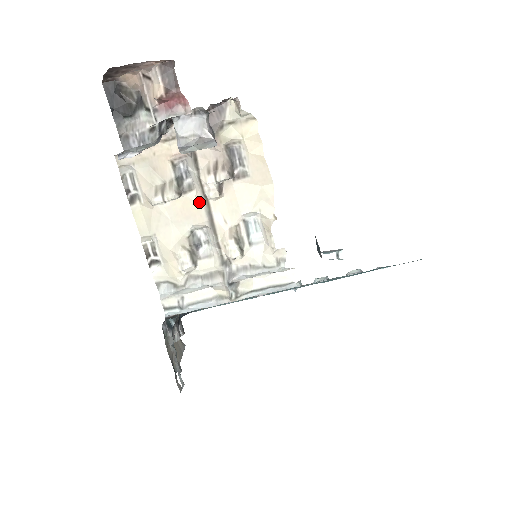
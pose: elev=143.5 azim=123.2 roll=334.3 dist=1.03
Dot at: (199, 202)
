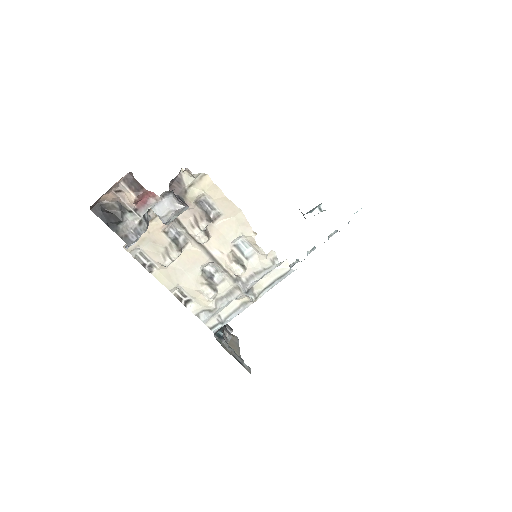
Dot at: (197, 249)
